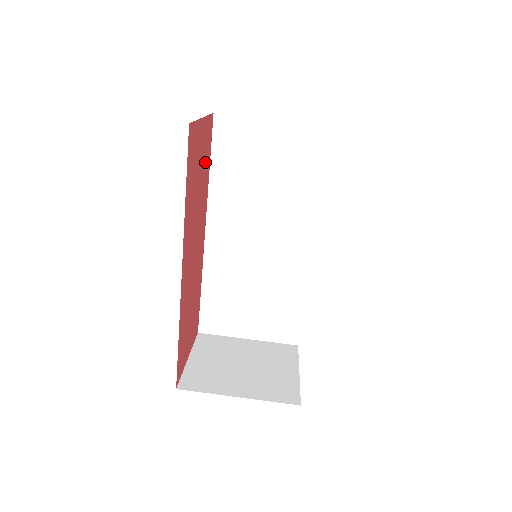
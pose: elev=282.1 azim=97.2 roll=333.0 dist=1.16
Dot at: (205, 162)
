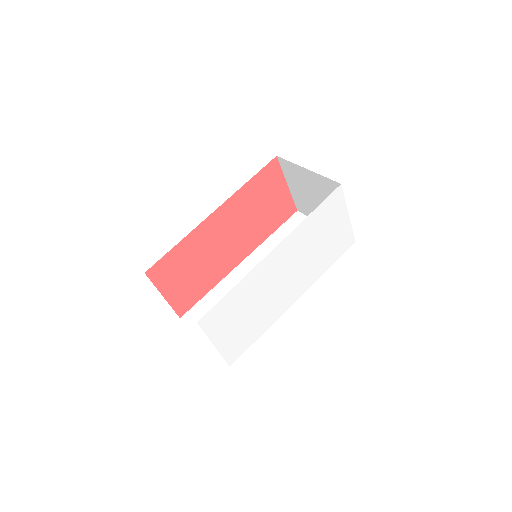
Dot at: (273, 216)
